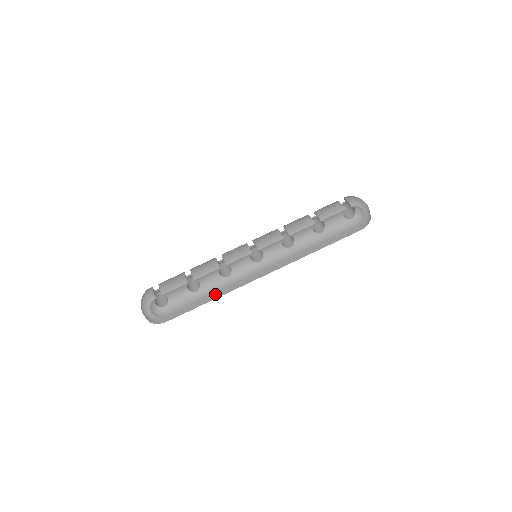
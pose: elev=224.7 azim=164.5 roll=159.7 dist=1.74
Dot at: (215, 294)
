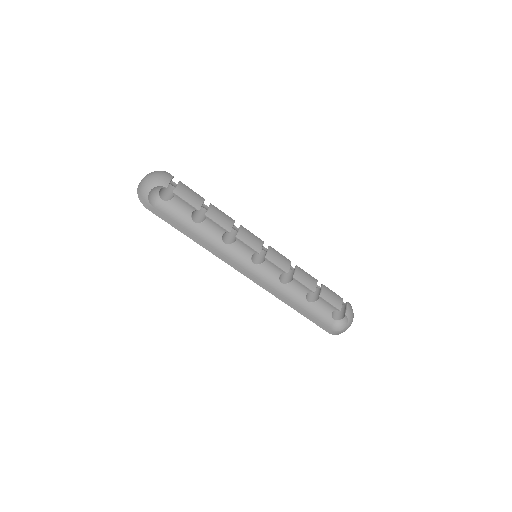
Dot at: (202, 241)
